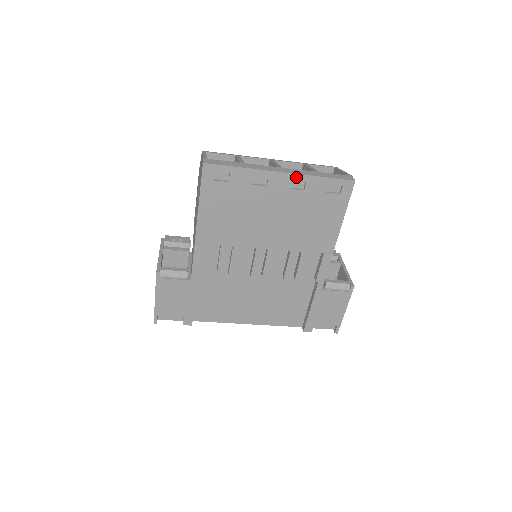
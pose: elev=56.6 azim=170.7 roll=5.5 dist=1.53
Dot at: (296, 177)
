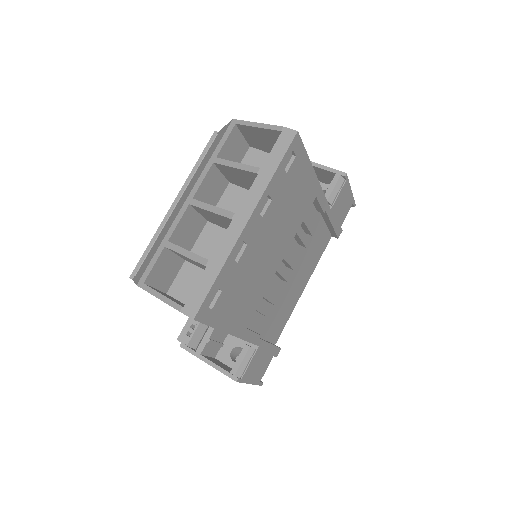
Dot at: (259, 205)
